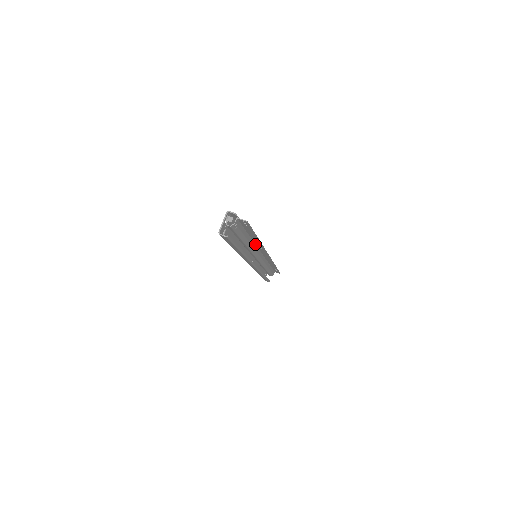
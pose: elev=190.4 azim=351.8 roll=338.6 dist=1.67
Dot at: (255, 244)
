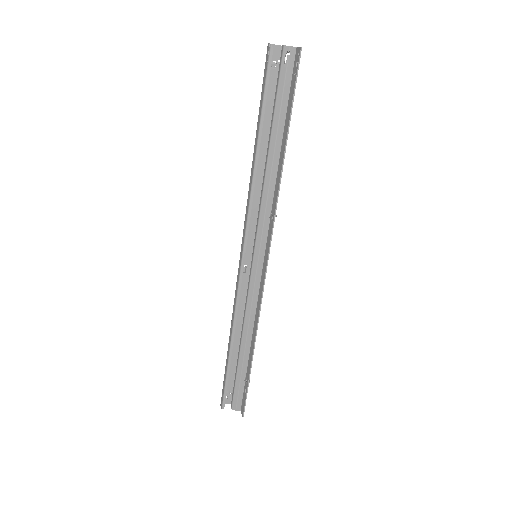
Dot at: (273, 199)
